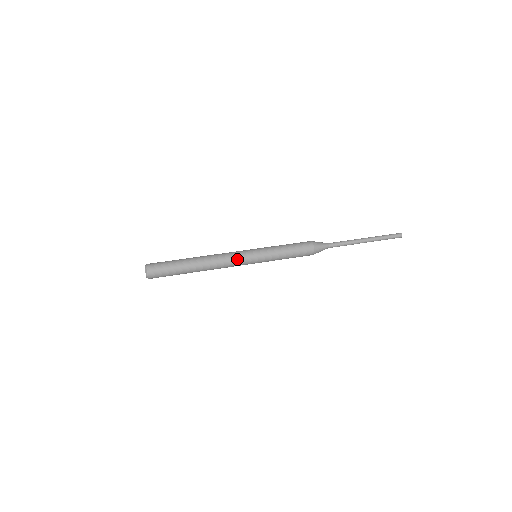
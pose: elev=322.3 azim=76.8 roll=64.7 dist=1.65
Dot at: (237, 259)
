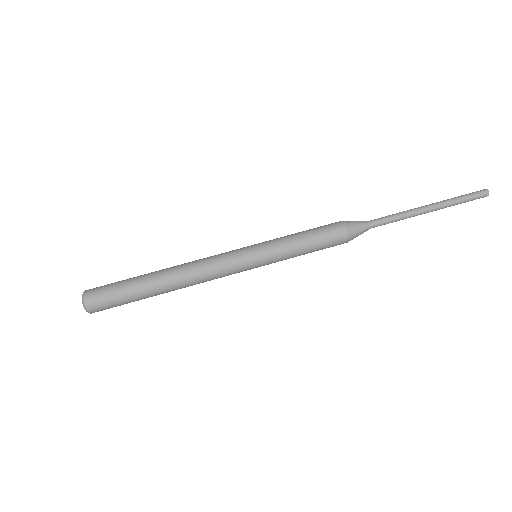
Dot at: (226, 268)
